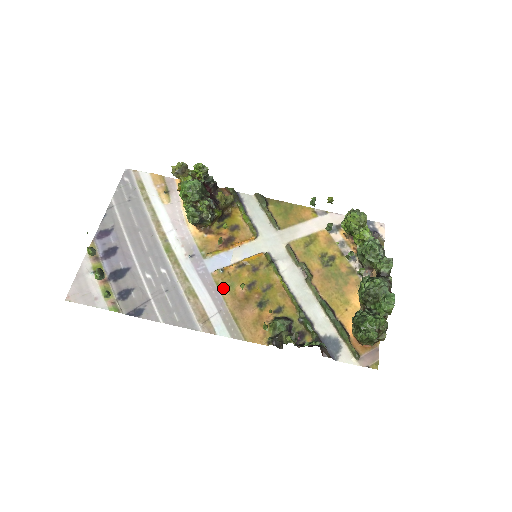
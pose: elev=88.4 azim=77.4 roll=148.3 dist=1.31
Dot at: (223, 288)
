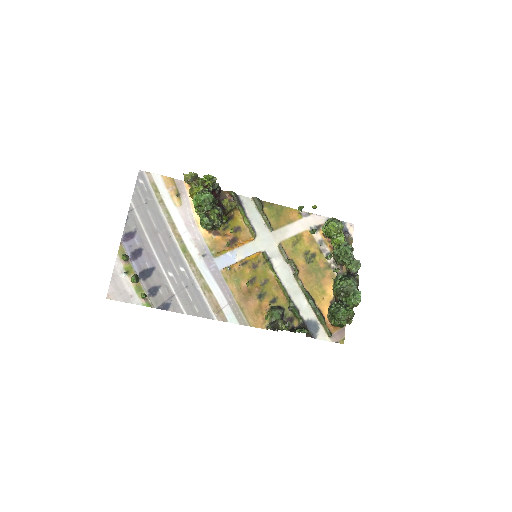
Dot at: (231, 283)
